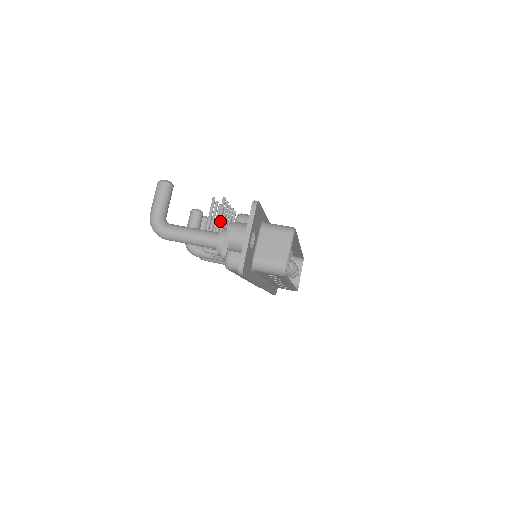
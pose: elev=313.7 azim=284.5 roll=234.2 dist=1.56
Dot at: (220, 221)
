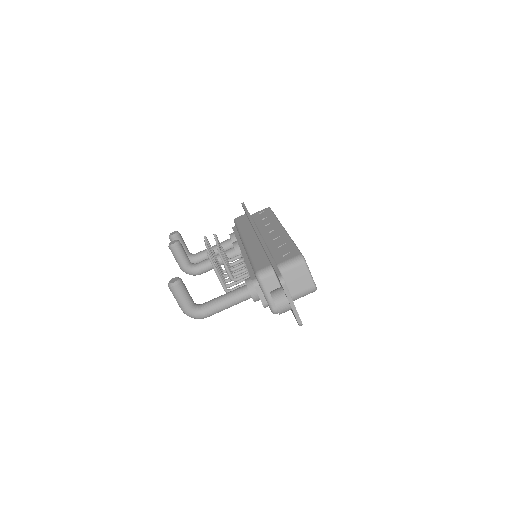
Dot at: (229, 270)
